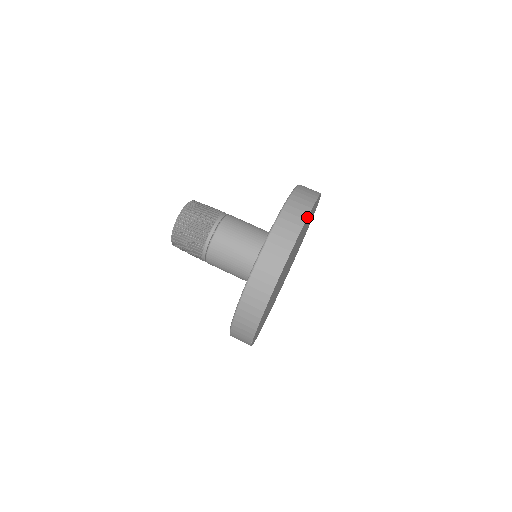
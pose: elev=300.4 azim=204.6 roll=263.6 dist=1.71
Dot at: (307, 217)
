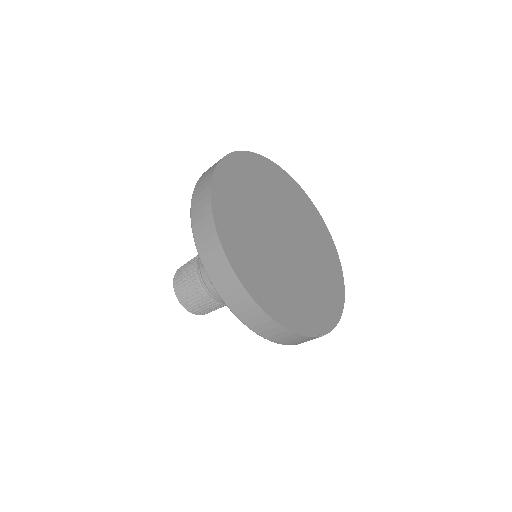
Dot at: (212, 218)
